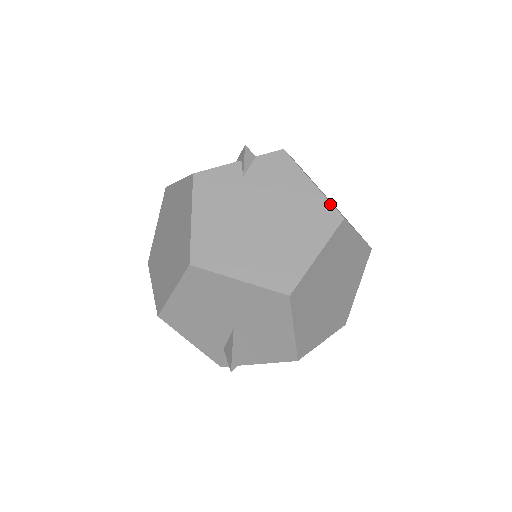
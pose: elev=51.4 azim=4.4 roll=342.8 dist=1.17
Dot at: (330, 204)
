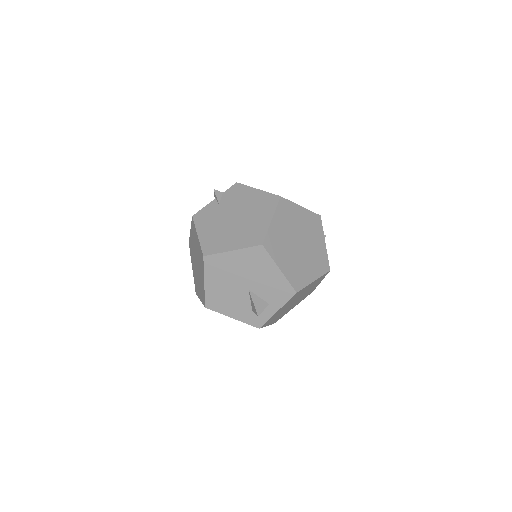
Dot at: (270, 194)
